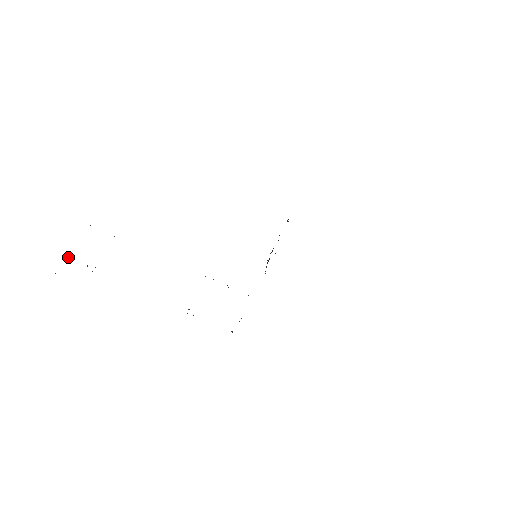
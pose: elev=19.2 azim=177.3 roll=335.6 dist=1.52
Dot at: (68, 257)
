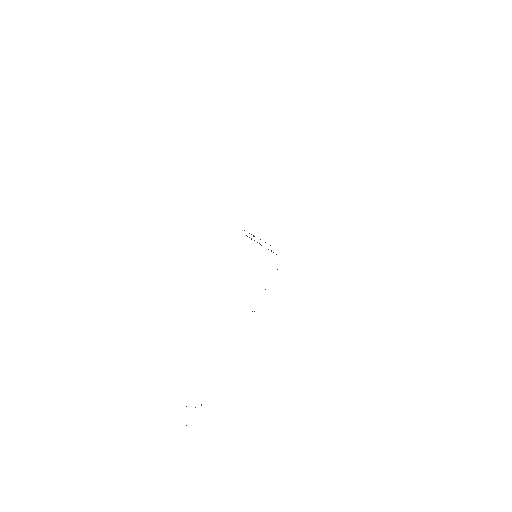
Dot at: occluded
